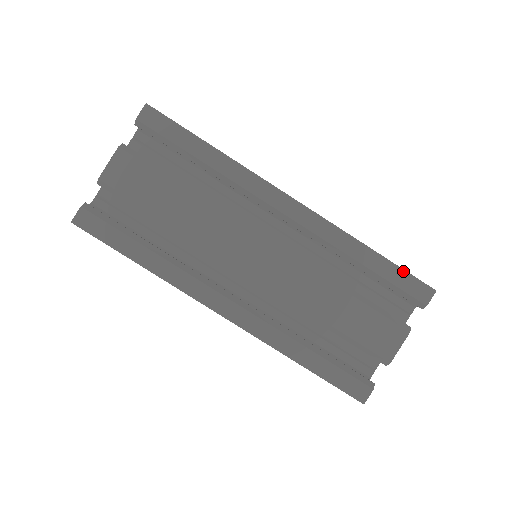
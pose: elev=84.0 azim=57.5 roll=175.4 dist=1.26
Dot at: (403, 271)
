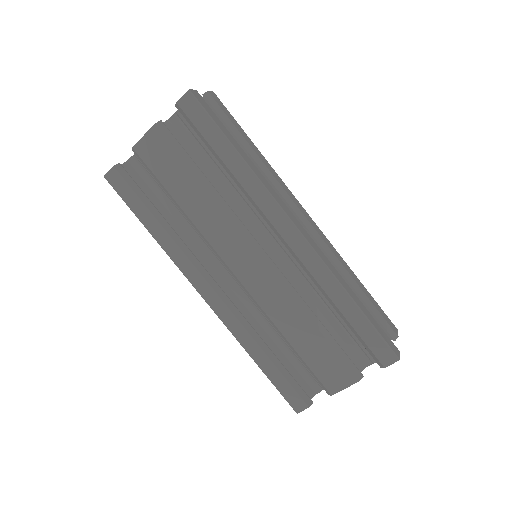
Dot at: (375, 331)
